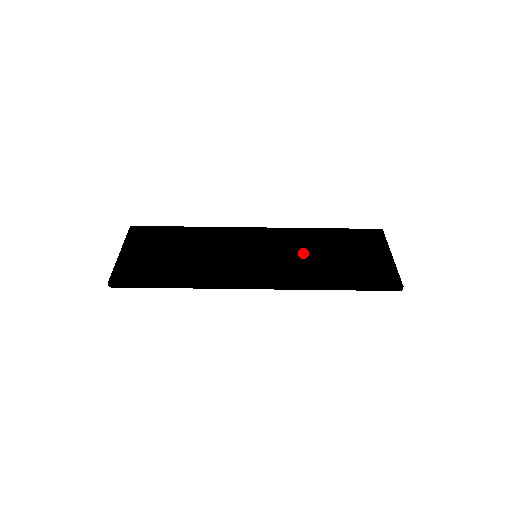
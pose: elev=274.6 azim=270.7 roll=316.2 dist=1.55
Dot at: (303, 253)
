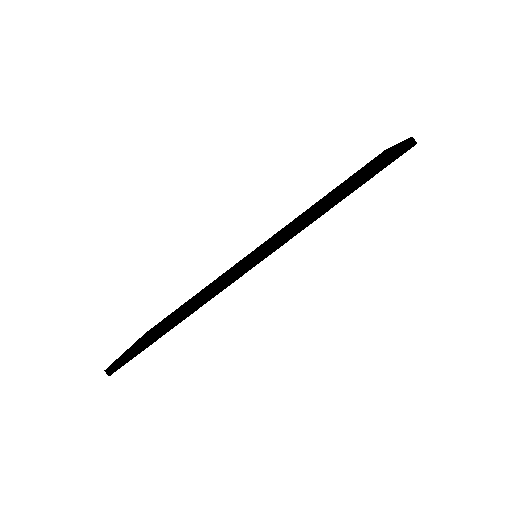
Dot at: occluded
